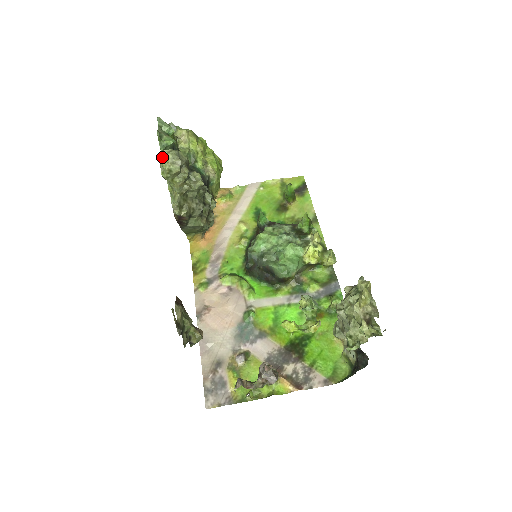
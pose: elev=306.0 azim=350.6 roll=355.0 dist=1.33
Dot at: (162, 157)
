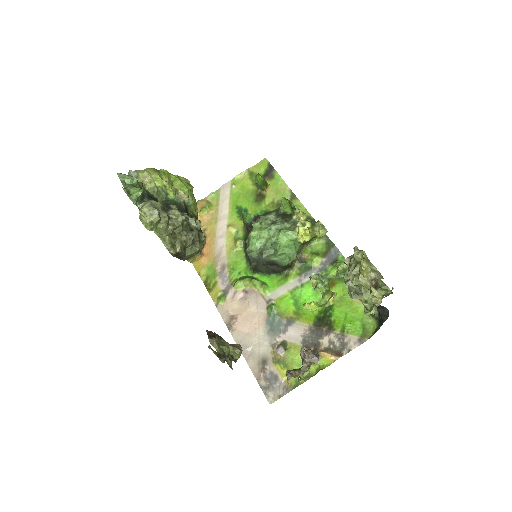
Dot at: occluded
